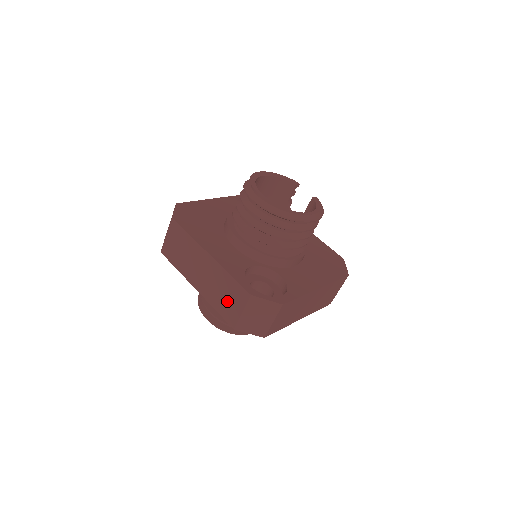
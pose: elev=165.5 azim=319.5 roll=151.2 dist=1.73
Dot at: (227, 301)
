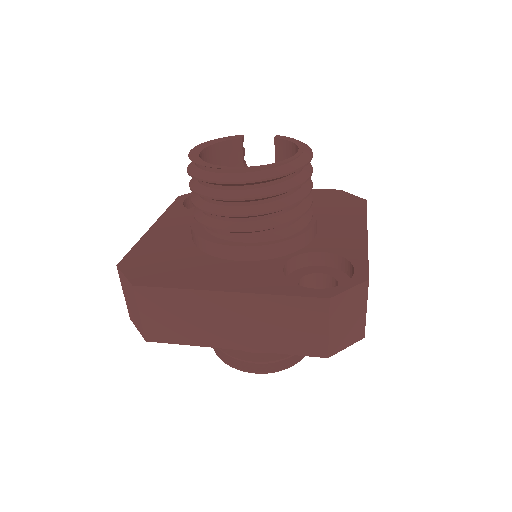
Dot at: (295, 331)
